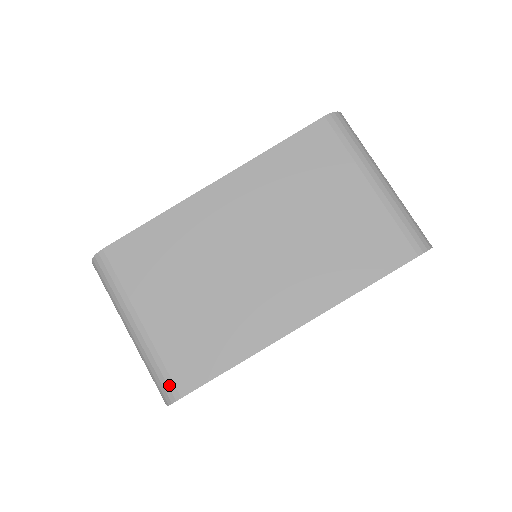
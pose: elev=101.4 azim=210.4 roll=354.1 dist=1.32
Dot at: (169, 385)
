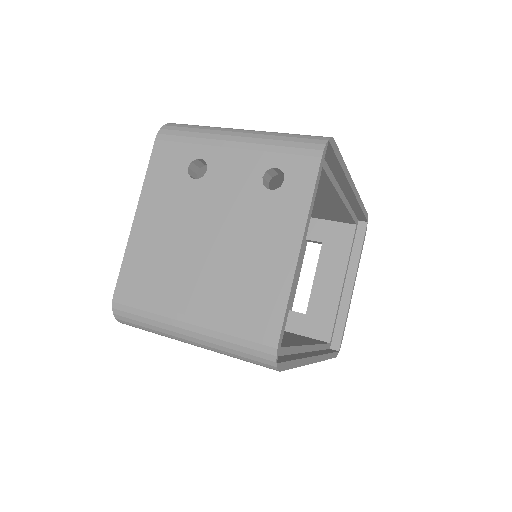
Dot at: (314, 136)
